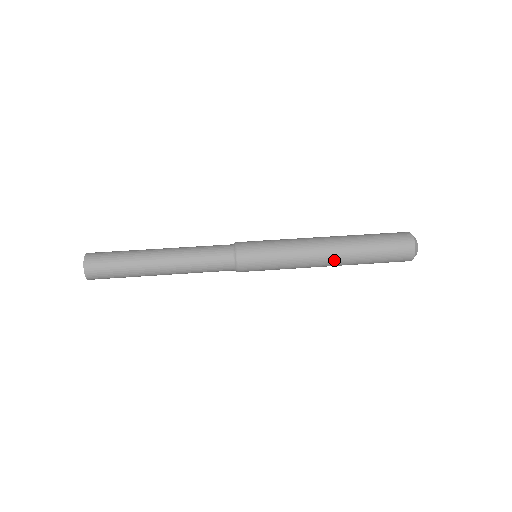
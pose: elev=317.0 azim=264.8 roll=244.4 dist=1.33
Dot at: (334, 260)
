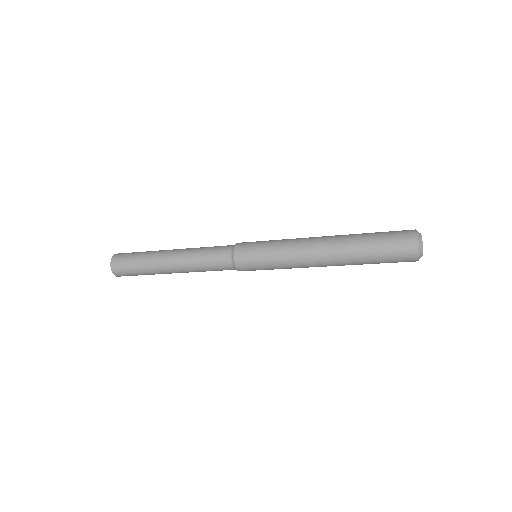
Dot at: (328, 238)
